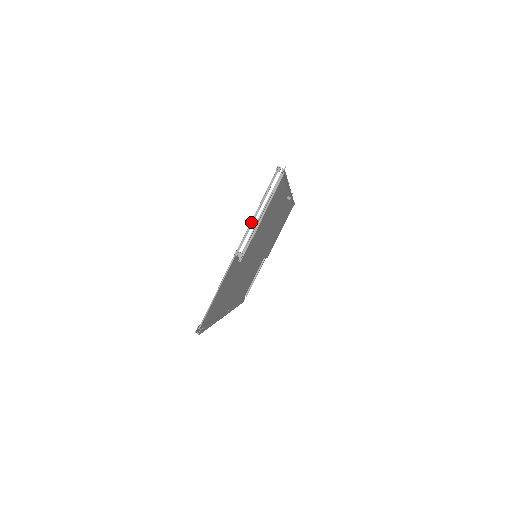
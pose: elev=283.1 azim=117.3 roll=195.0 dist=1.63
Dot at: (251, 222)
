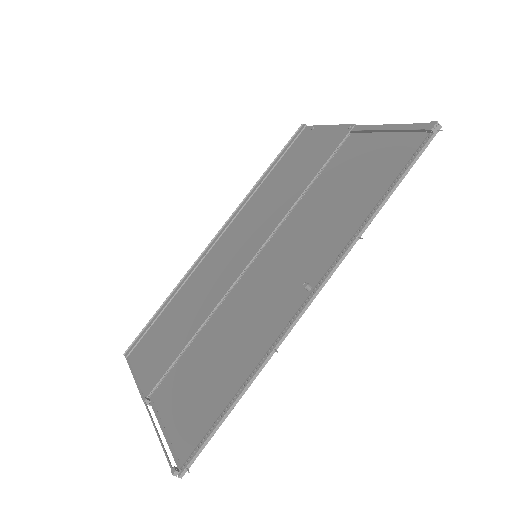
Dot at: (153, 424)
